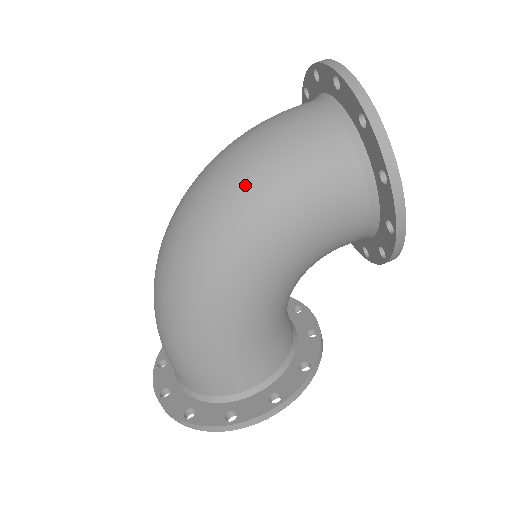
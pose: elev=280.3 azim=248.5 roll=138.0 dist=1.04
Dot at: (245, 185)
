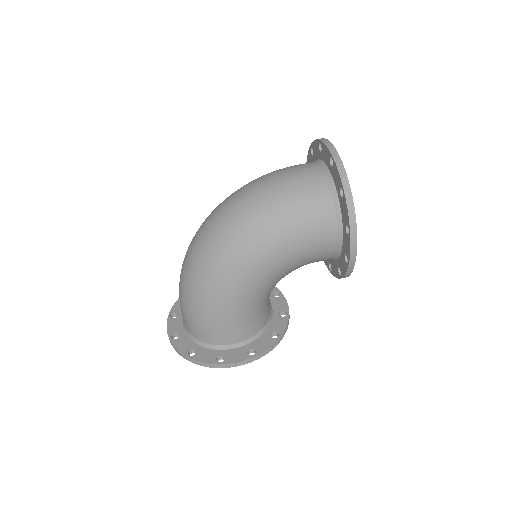
Dot at: (261, 216)
